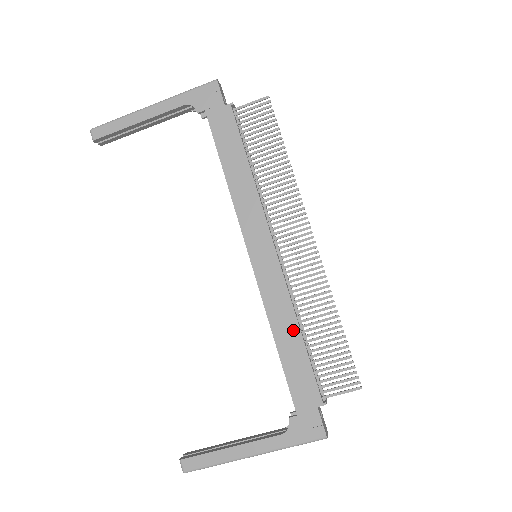
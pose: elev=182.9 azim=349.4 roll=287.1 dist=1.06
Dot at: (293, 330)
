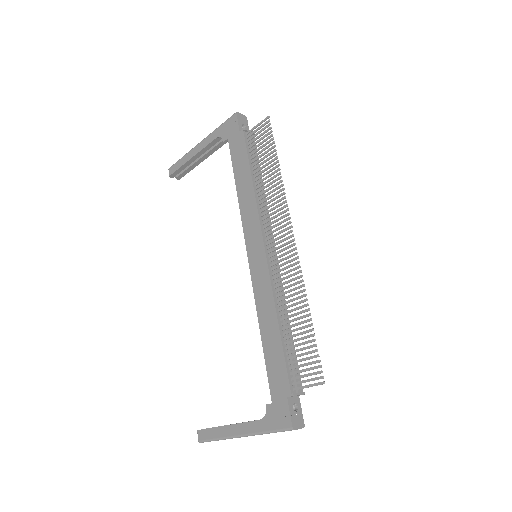
Dot at: (273, 322)
